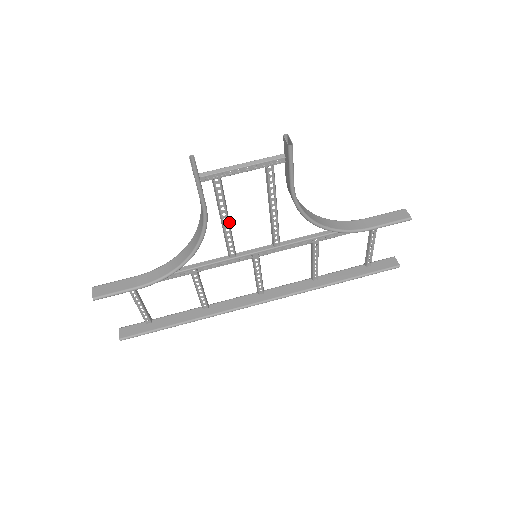
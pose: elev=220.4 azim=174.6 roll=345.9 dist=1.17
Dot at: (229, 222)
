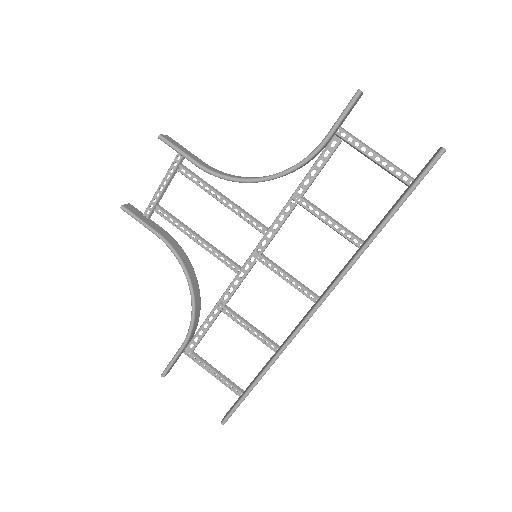
Dot at: (201, 238)
